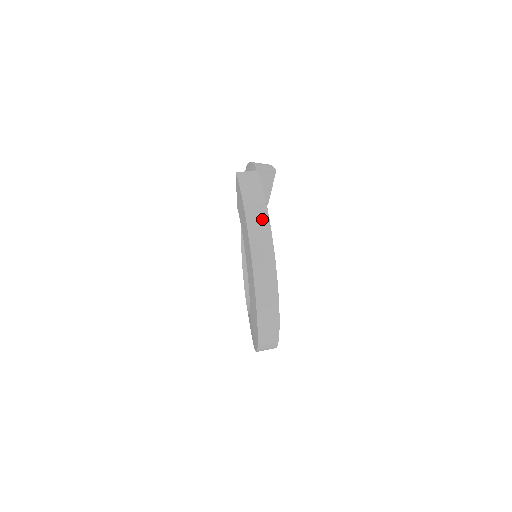
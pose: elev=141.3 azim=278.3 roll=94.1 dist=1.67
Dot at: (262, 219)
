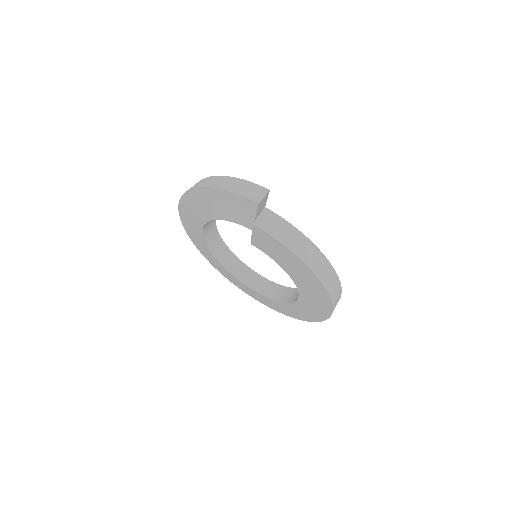
Dot at: (316, 255)
